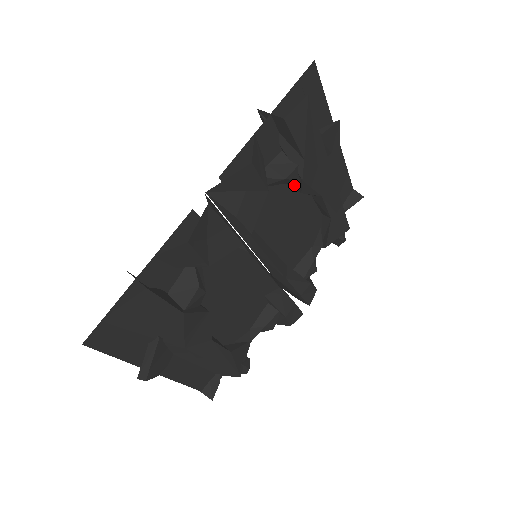
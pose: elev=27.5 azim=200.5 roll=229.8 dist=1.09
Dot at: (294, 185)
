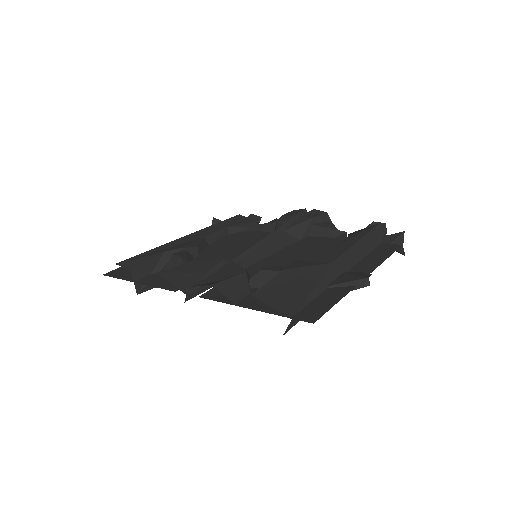
Dot at: occluded
